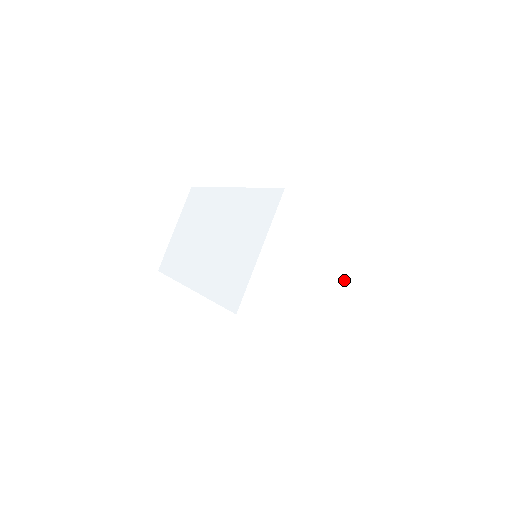
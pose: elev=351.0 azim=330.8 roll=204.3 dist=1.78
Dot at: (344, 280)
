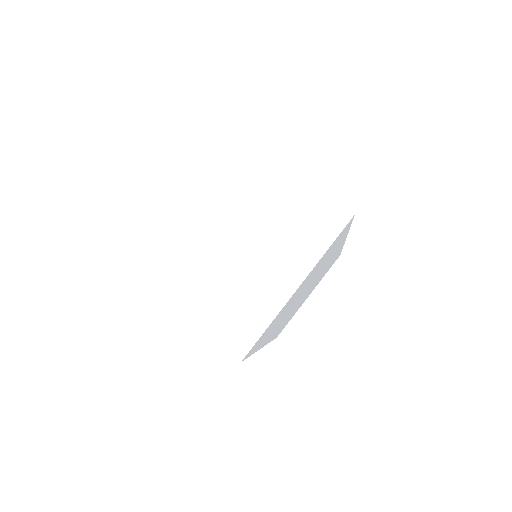
Dot at: (302, 279)
